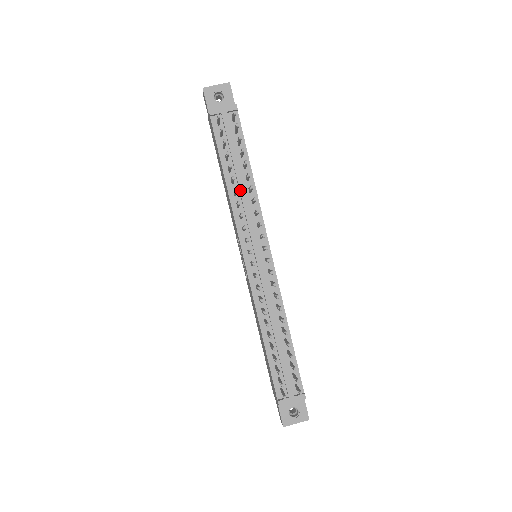
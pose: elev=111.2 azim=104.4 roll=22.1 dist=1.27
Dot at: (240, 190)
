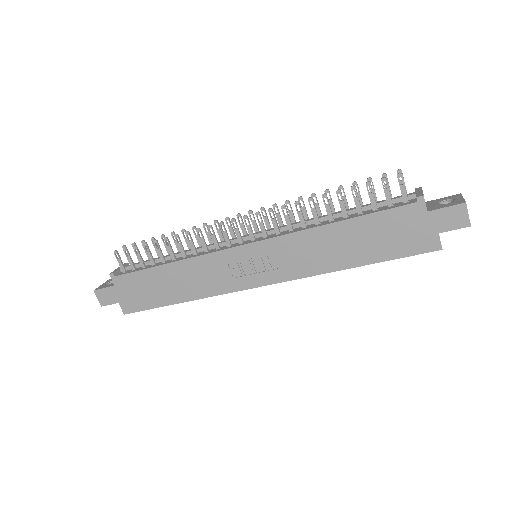
Dot at: occluded
